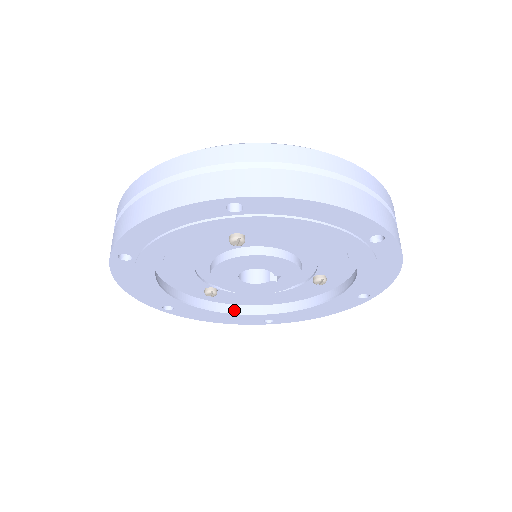
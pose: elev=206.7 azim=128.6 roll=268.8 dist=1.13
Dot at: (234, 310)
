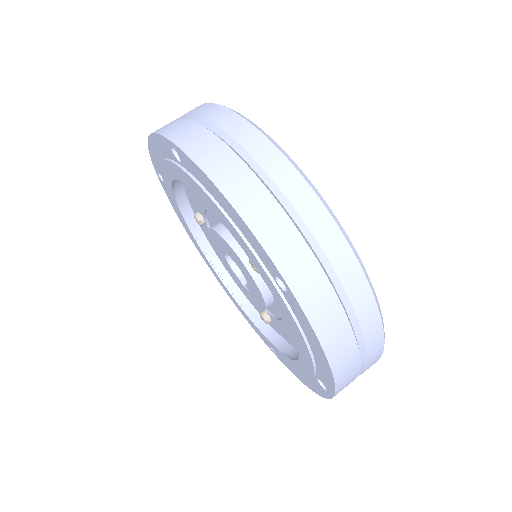
Dot at: (198, 235)
